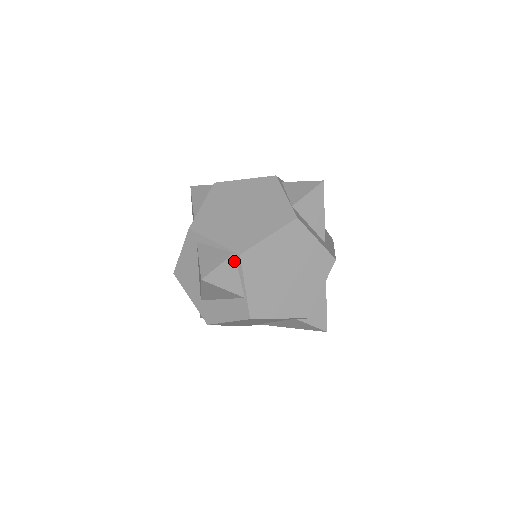
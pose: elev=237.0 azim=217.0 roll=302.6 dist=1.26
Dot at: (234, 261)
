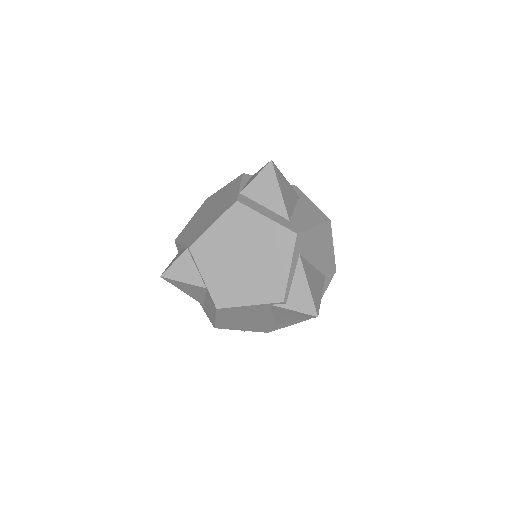
Dot at: (189, 255)
